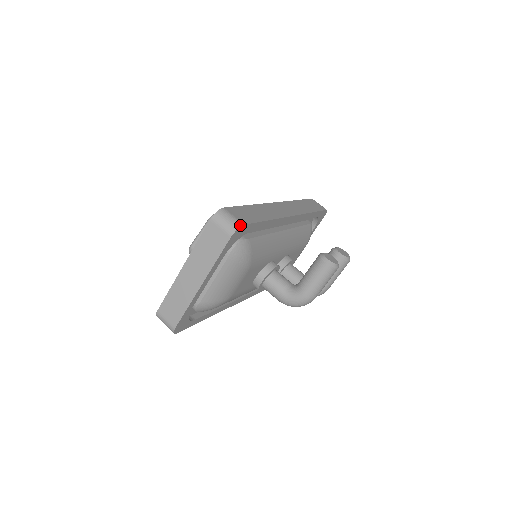
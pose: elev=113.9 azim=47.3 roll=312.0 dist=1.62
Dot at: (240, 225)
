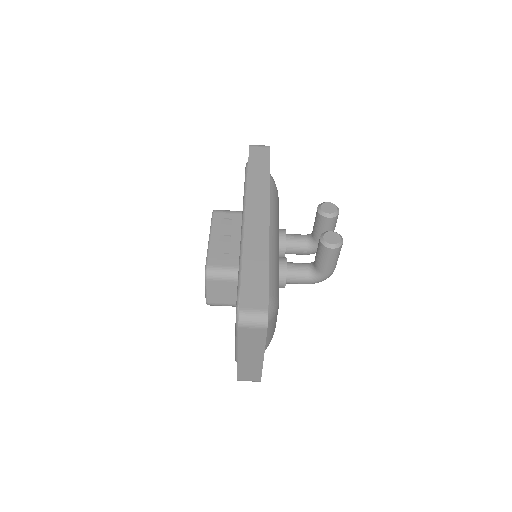
Dot at: (266, 315)
